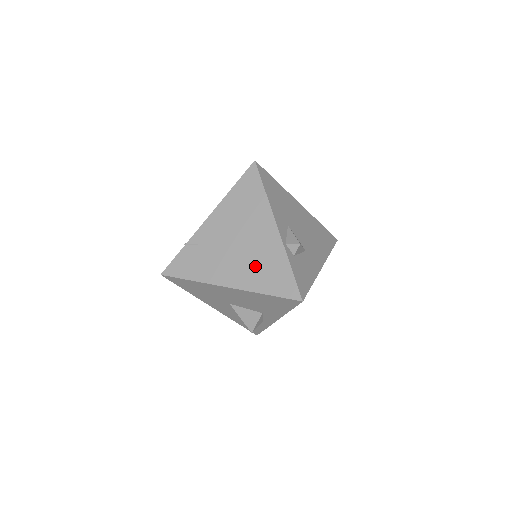
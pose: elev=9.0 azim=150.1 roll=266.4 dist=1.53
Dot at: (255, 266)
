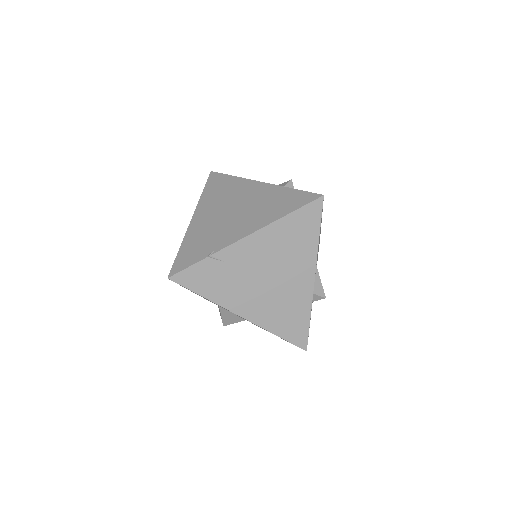
Dot at: (277, 307)
